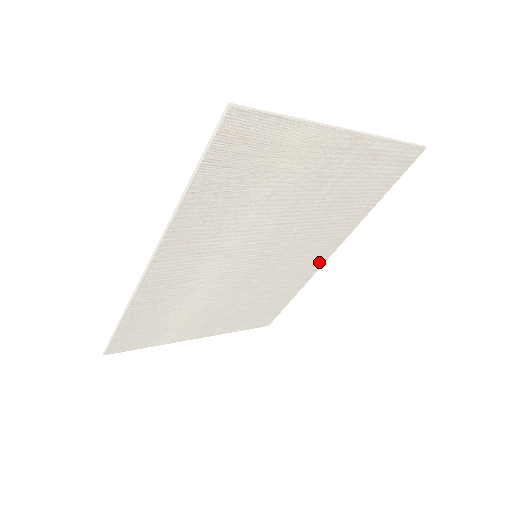
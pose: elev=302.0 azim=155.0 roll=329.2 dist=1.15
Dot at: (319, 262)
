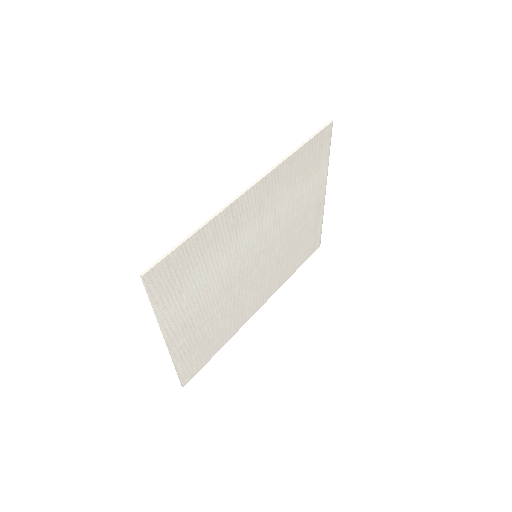
Dot at: (252, 311)
